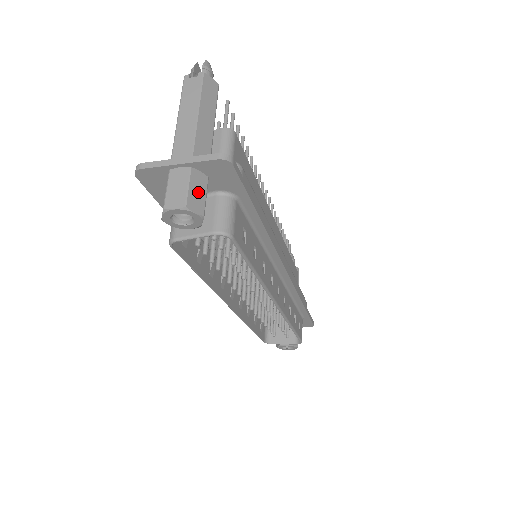
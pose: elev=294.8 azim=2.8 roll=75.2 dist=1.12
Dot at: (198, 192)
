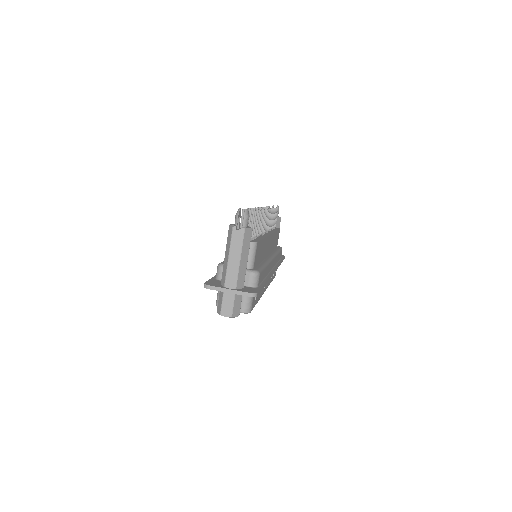
Dot at: (237, 305)
